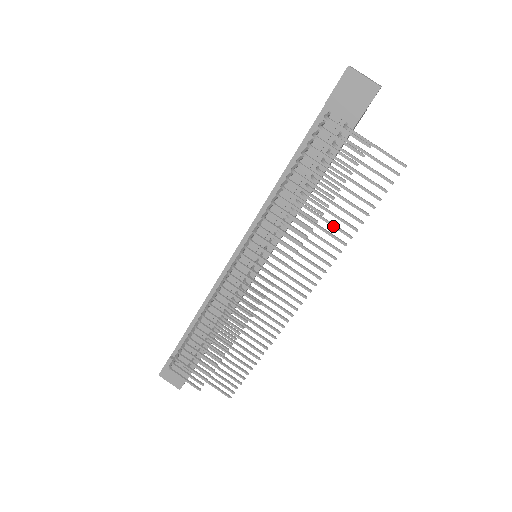
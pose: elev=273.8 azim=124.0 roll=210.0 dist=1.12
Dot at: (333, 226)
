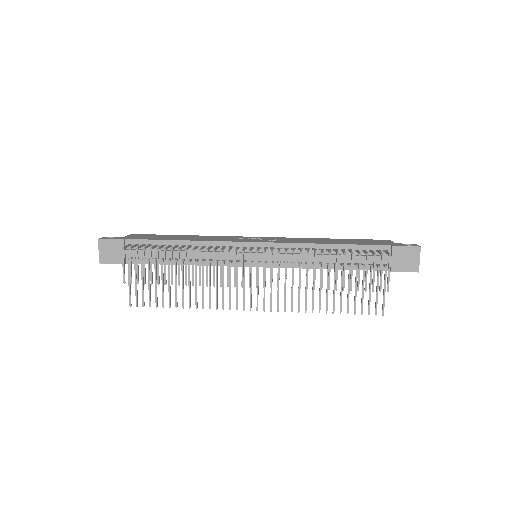
Dot at: (320, 297)
